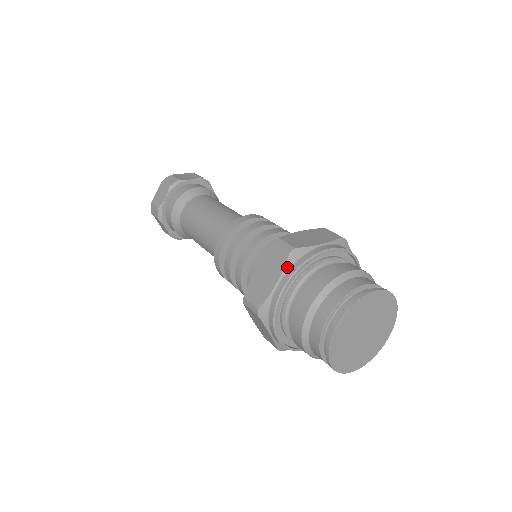
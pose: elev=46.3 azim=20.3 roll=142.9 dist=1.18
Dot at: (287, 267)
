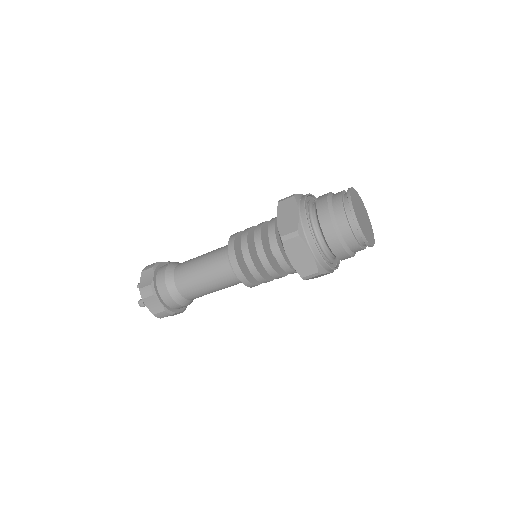
Dot at: (298, 202)
